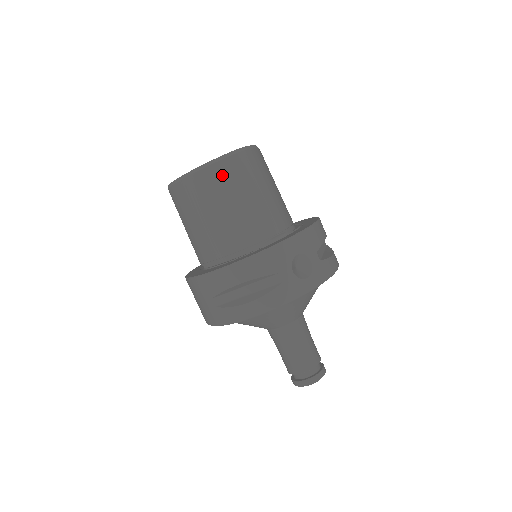
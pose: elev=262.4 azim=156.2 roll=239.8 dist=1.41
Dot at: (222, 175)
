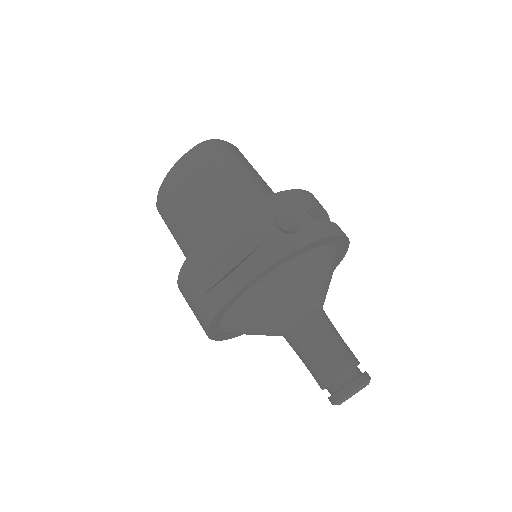
Dot at: (194, 164)
